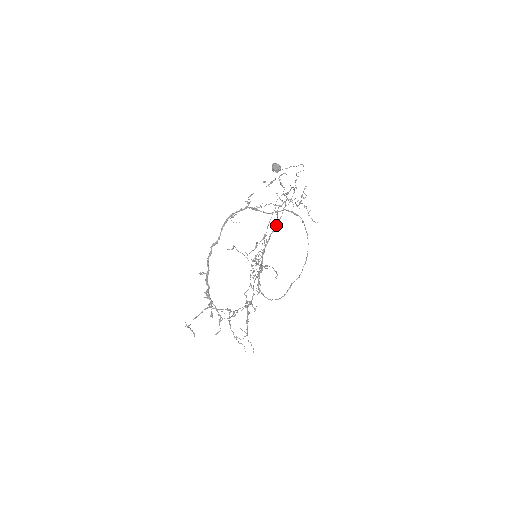
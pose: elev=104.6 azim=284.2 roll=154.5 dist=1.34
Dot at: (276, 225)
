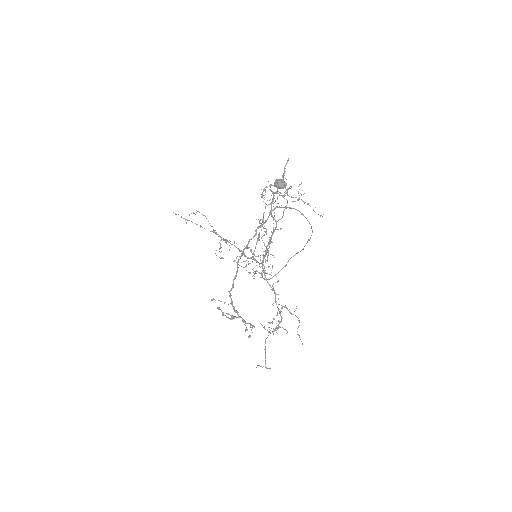
Dot at: (276, 227)
